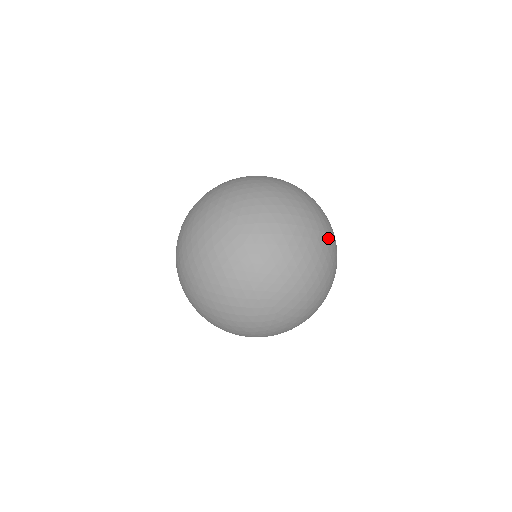
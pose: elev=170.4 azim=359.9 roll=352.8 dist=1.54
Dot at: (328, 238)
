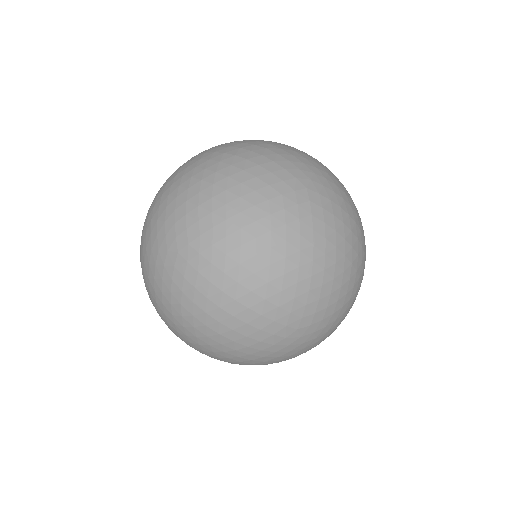
Dot at: (310, 197)
